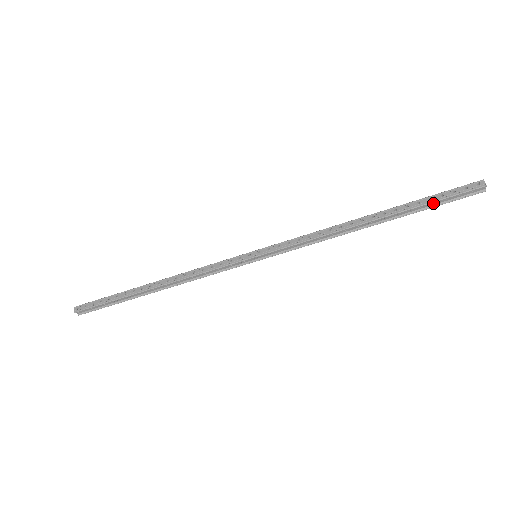
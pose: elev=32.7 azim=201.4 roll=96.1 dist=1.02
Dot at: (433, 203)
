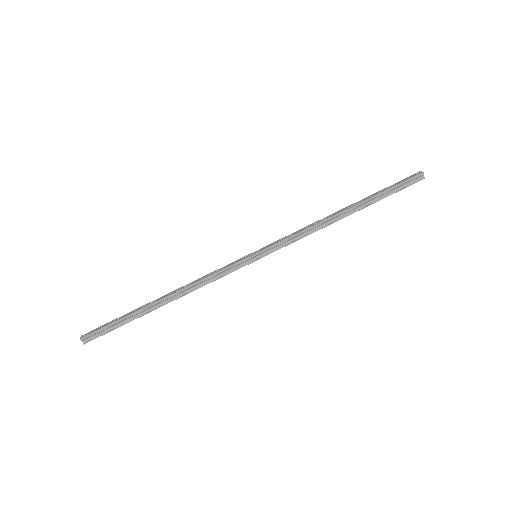
Dot at: (389, 191)
